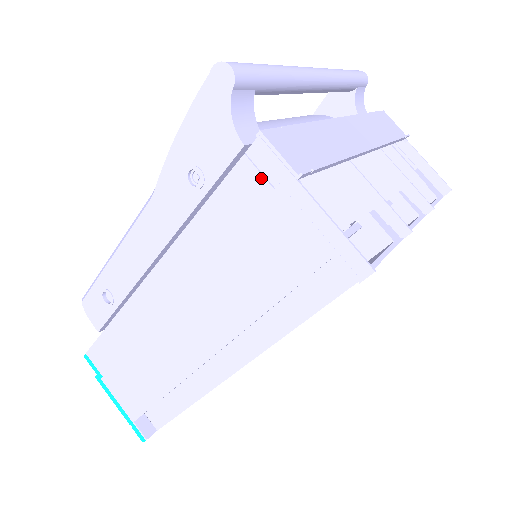
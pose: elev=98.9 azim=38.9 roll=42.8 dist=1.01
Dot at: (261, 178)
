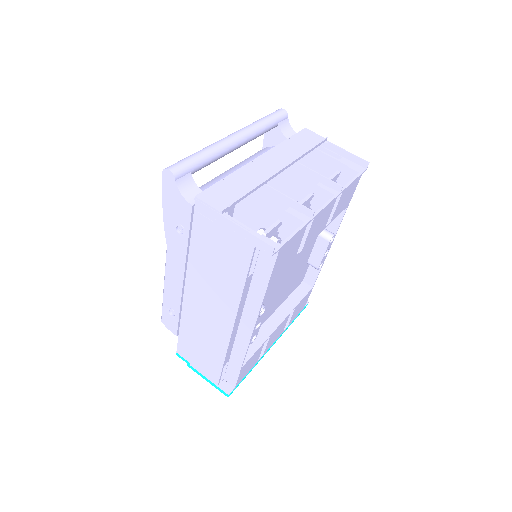
Dot at: (206, 219)
